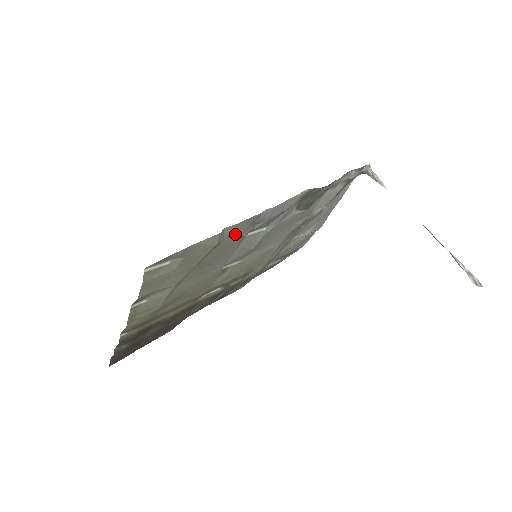
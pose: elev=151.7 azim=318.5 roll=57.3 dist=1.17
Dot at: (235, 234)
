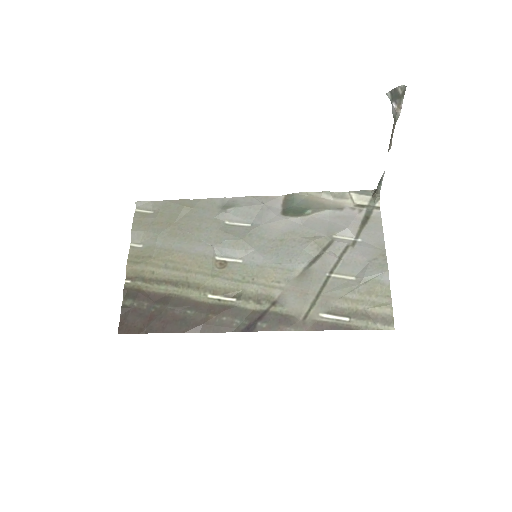
Dot at: (205, 209)
